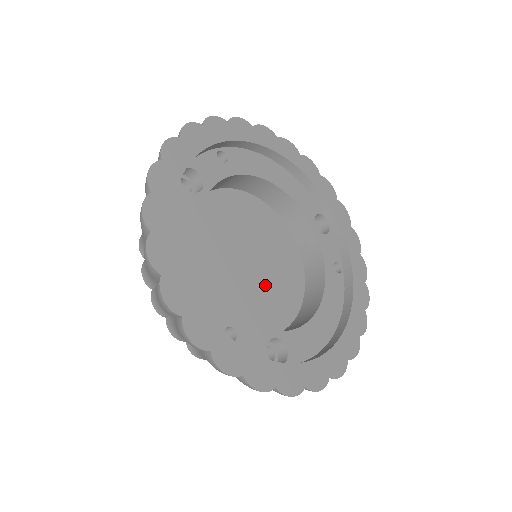
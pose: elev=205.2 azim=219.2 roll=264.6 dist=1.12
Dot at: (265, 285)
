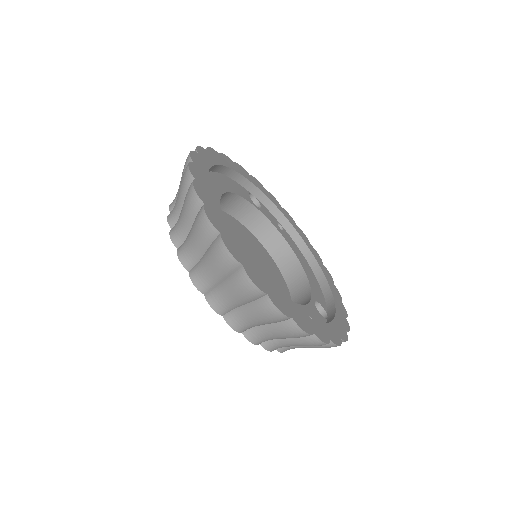
Dot at: occluded
